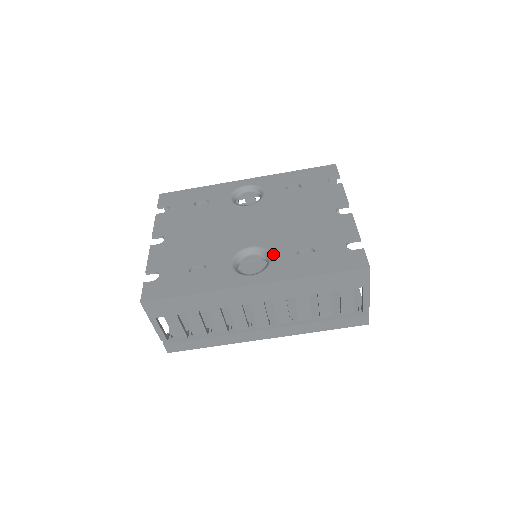
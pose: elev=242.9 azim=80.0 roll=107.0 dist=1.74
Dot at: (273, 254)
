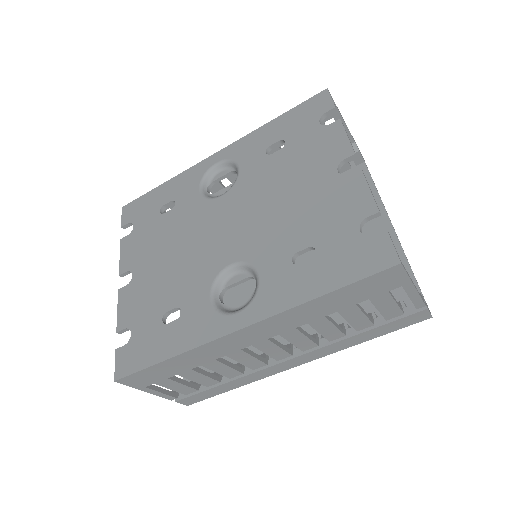
Dot at: (260, 270)
